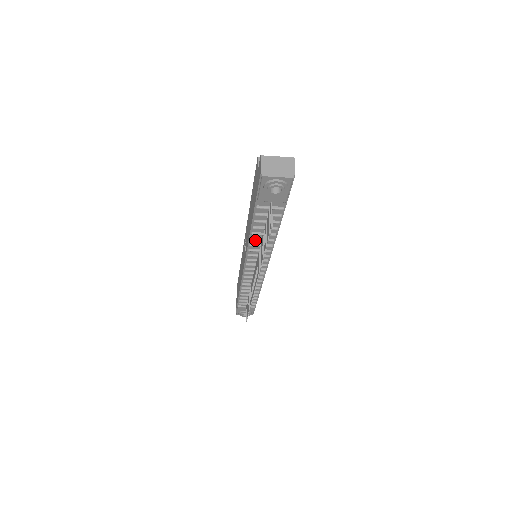
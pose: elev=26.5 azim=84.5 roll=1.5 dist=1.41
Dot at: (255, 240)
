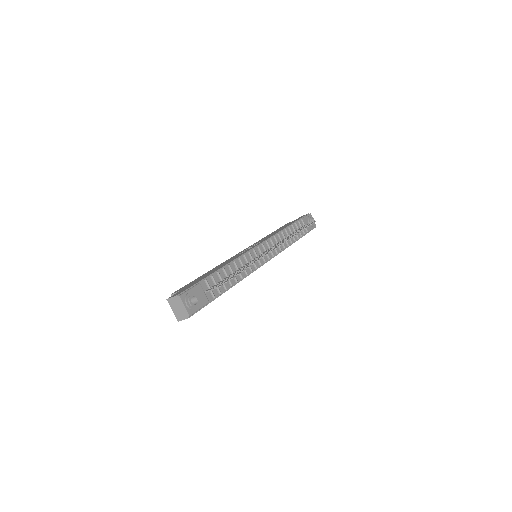
Dot at: (284, 234)
